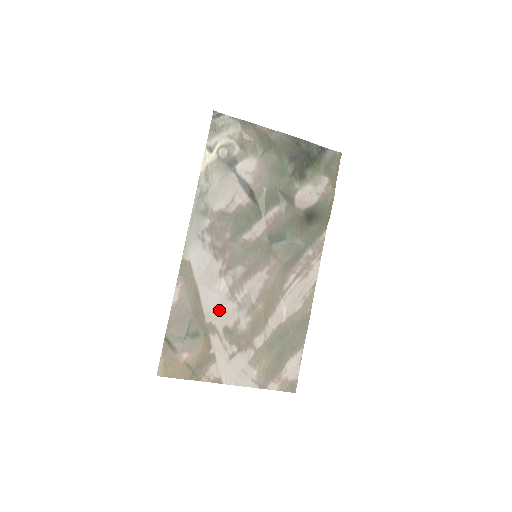
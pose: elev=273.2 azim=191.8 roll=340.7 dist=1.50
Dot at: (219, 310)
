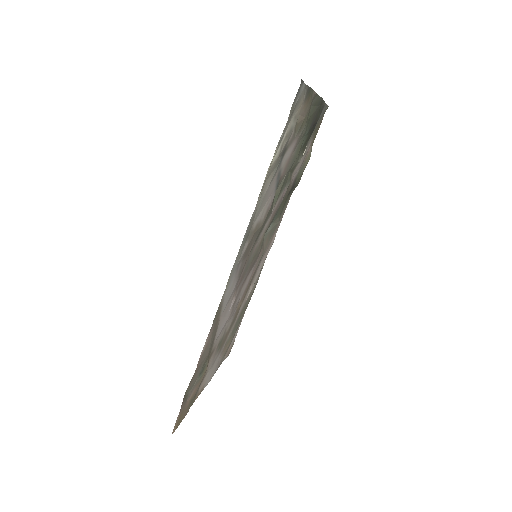
Dot at: occluded
